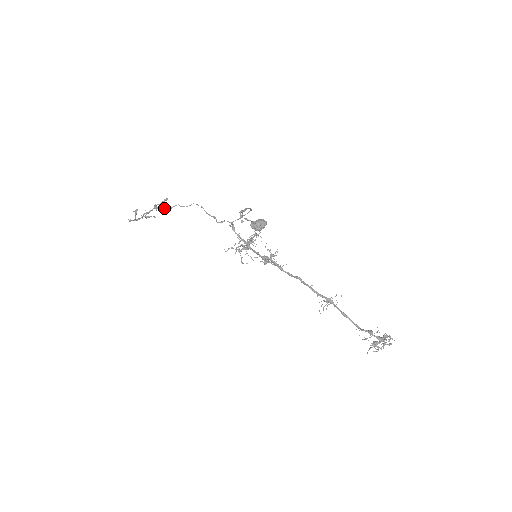
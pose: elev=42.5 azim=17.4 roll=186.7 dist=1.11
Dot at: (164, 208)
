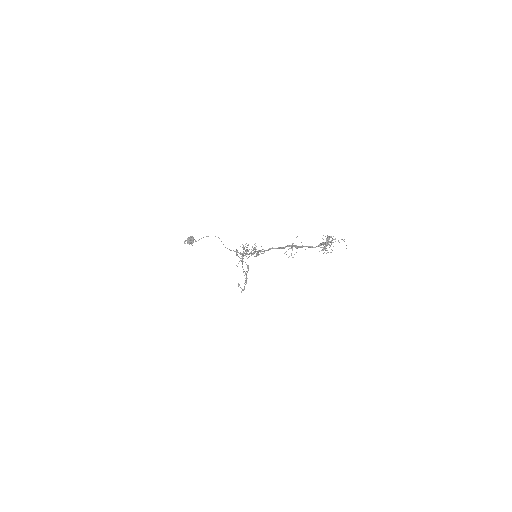
Dot at: (244, 271)
